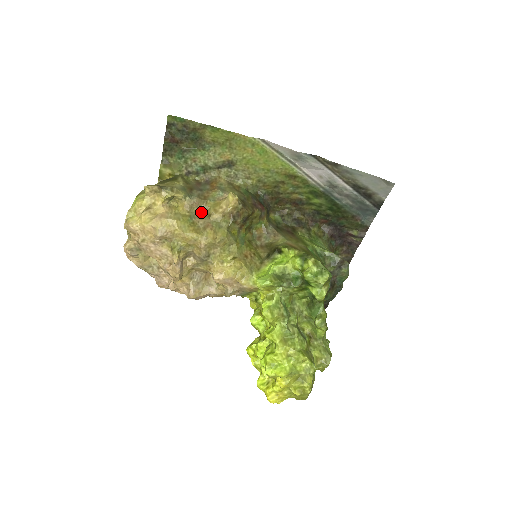
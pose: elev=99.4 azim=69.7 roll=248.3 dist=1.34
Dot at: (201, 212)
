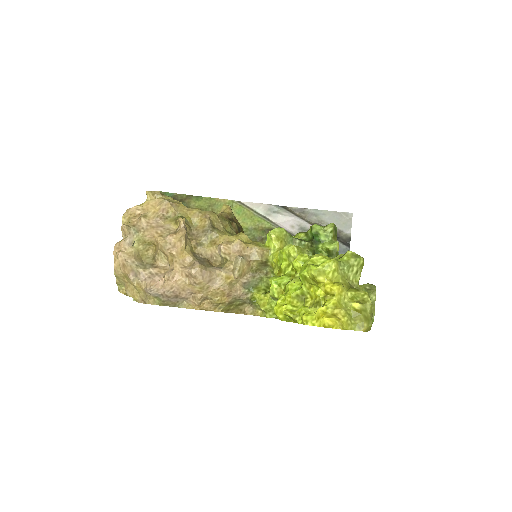
Dot at: occluded
